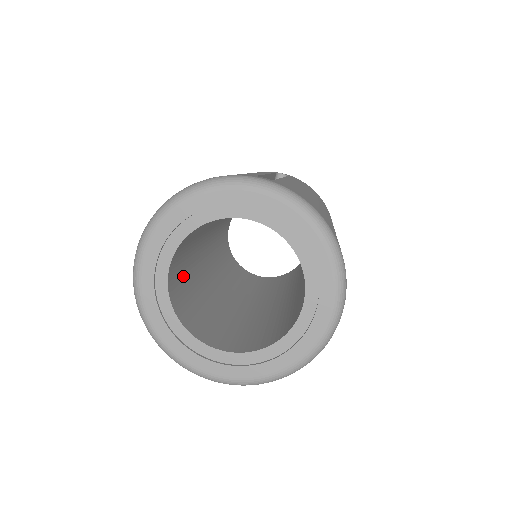
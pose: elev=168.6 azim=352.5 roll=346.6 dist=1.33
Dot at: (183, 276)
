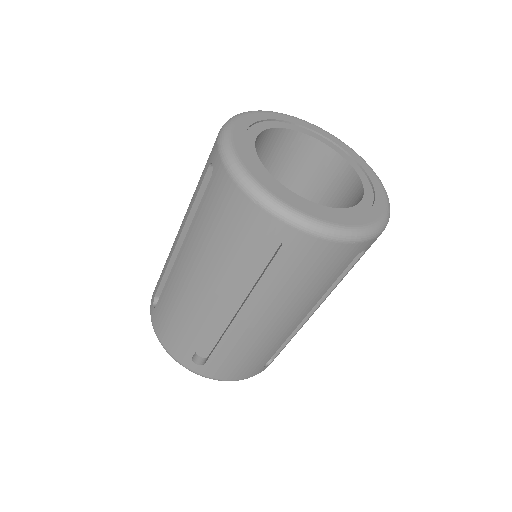
Dot at: occluded
